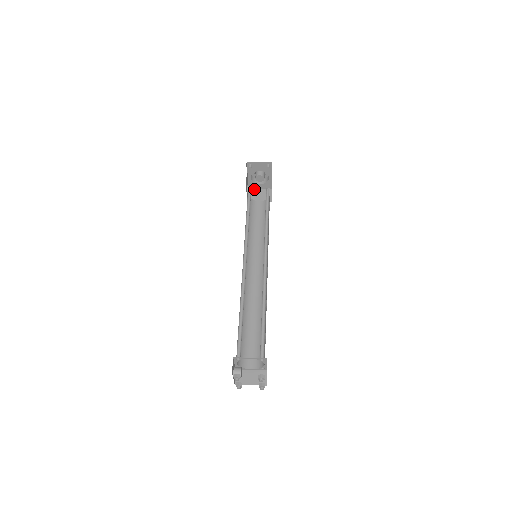
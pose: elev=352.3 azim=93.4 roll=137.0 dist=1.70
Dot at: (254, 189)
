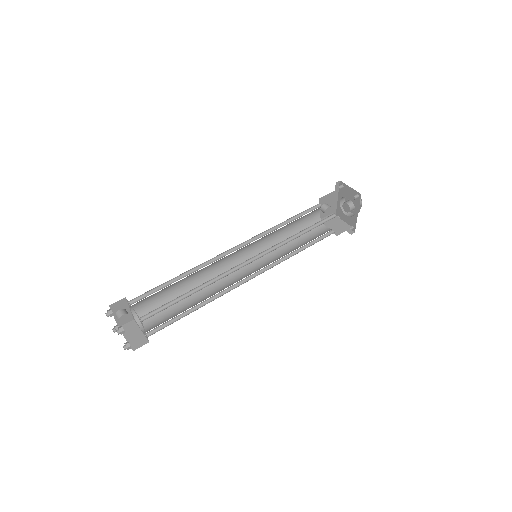
Dot at: occluded
